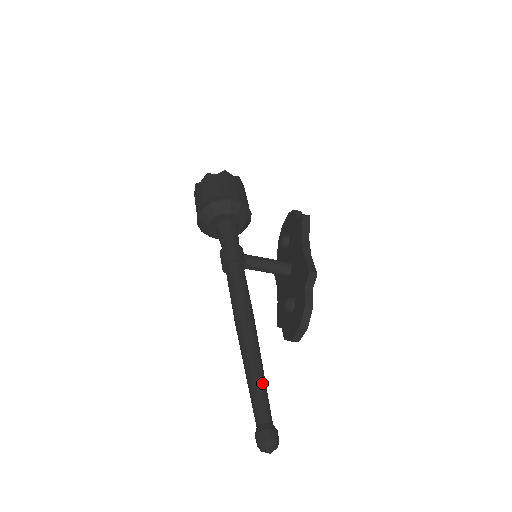
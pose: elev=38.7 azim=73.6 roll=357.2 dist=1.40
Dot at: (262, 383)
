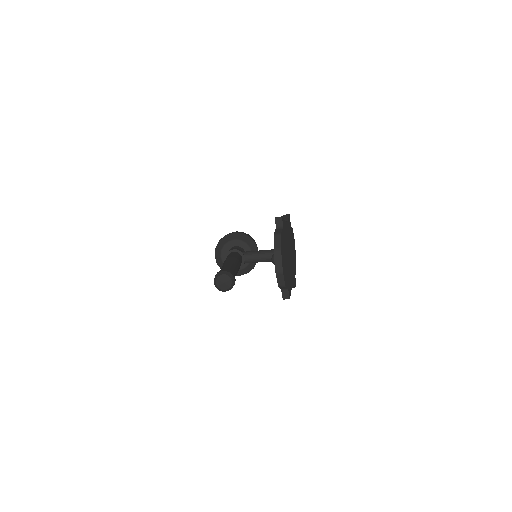
Dot at: (229, 266)
